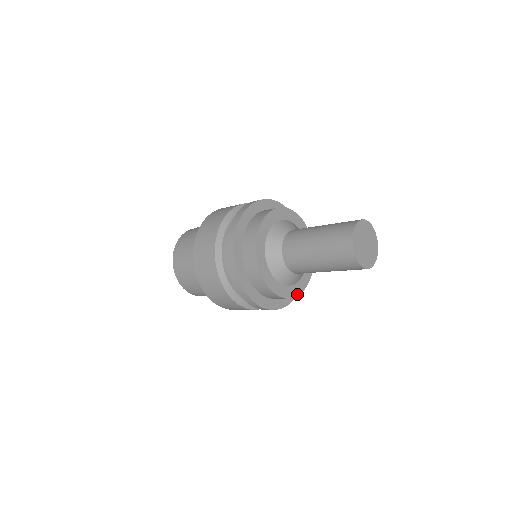
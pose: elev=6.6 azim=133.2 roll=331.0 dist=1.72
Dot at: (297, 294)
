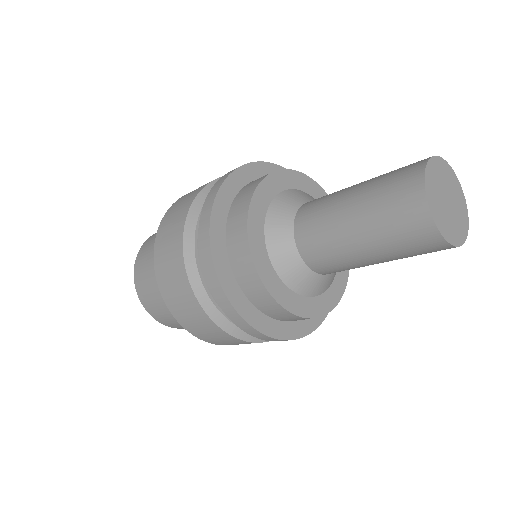
Dot at: (289, 309)
